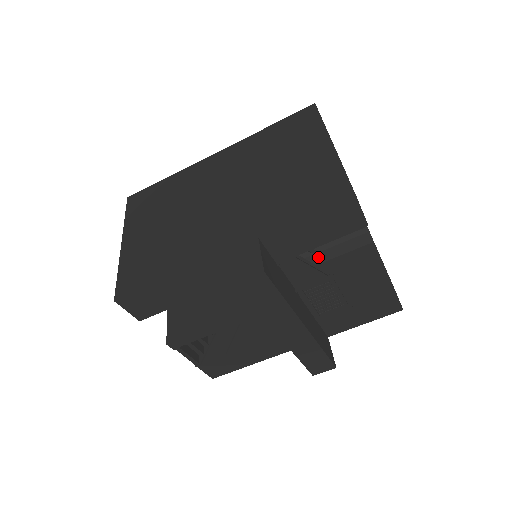
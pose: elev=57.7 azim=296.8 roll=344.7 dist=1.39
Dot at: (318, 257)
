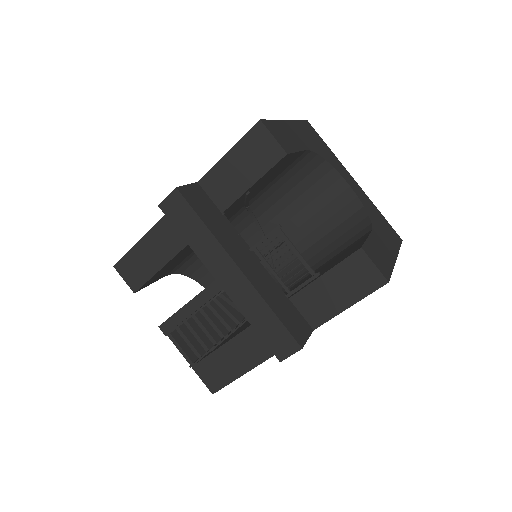
Dot at: (323, 260)
